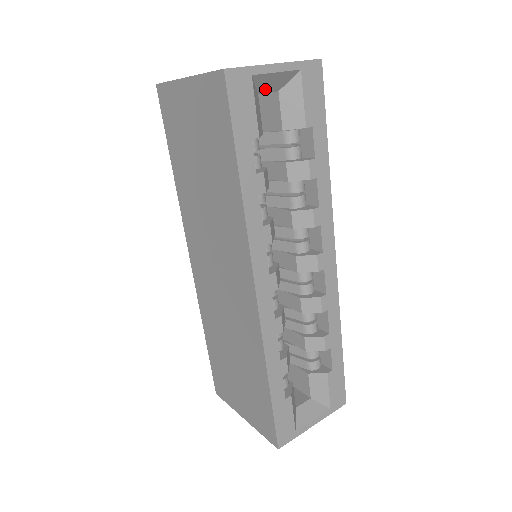
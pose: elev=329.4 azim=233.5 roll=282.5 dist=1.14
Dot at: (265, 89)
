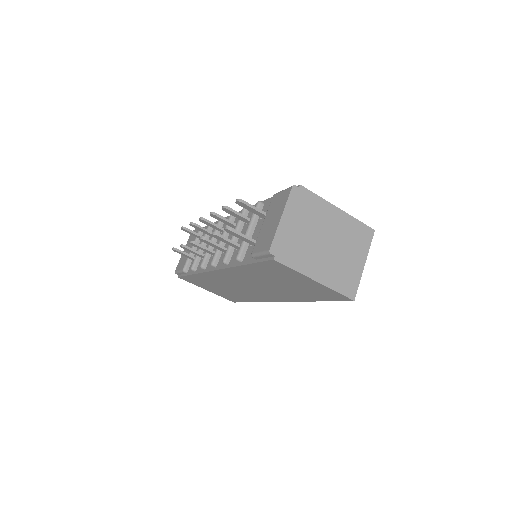
Dot at: occluded
